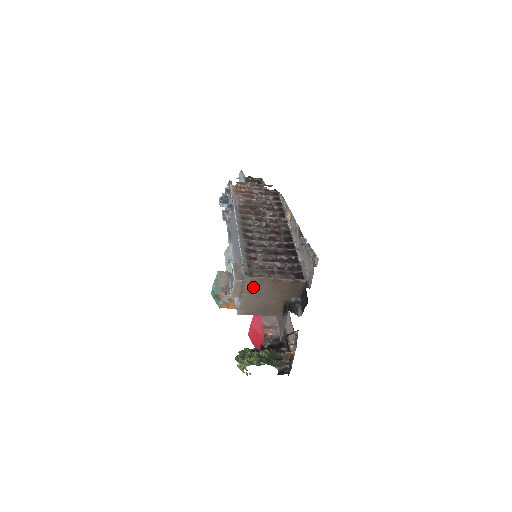
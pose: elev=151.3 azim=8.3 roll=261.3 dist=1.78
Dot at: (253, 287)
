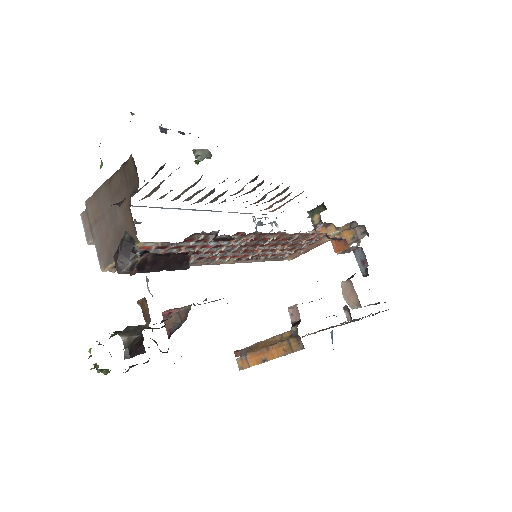
Dot at: (96, 210)
